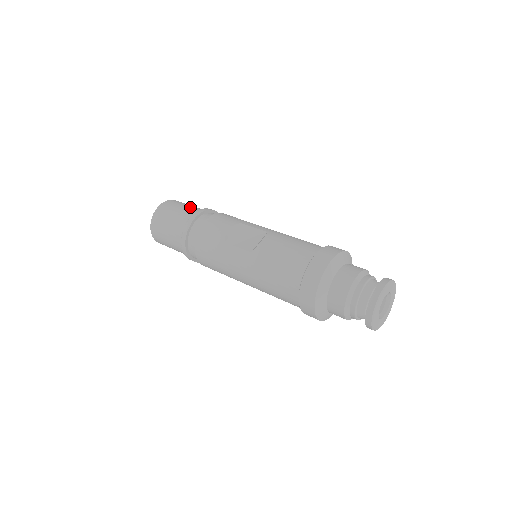
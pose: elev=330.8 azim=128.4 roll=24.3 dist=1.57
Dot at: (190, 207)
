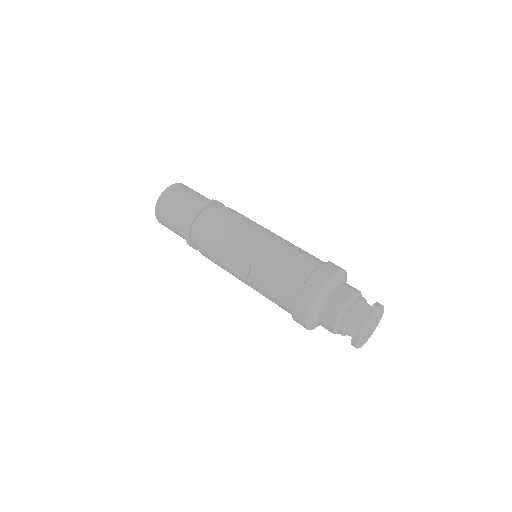
Dot at: (180, 209)
